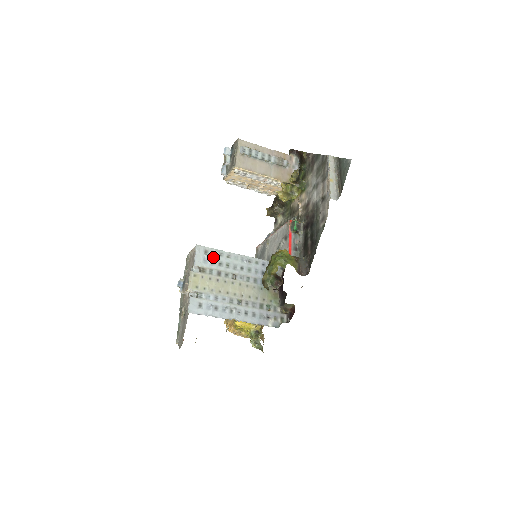
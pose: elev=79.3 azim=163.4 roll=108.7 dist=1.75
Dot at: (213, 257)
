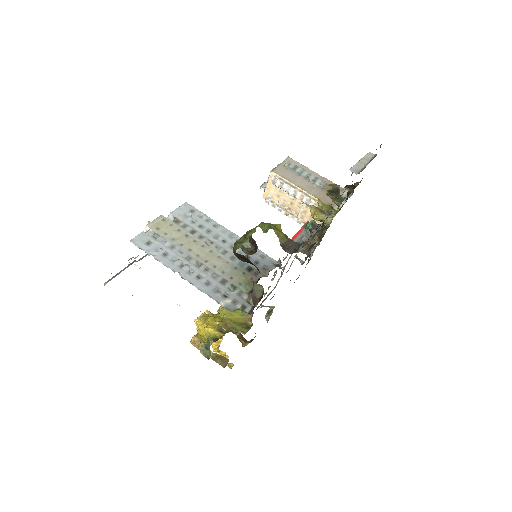
Dot at: (197, 218)
